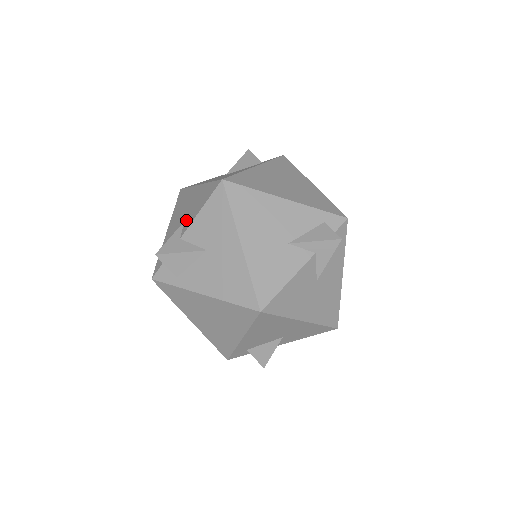
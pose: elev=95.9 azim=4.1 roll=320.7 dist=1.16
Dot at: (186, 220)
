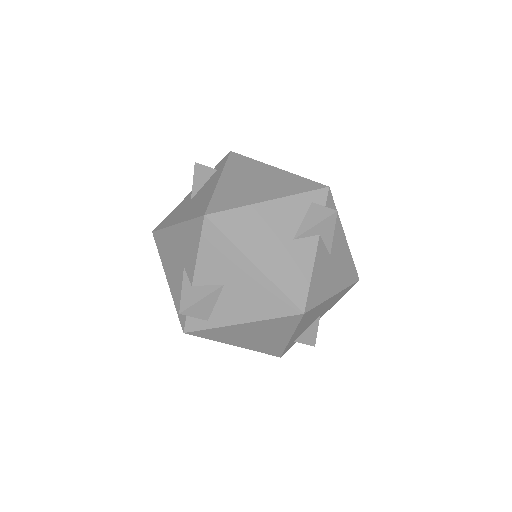
Dot at: (186, 265)
